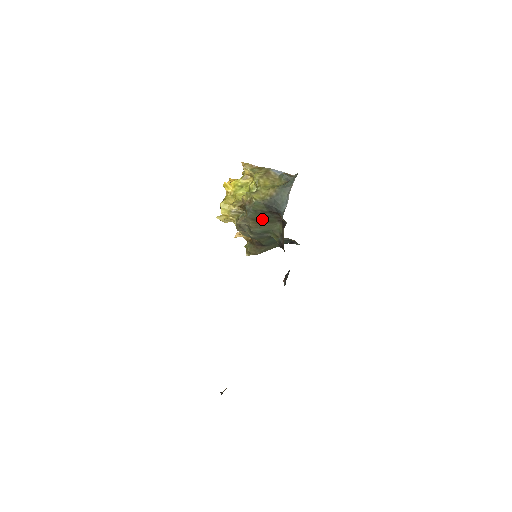
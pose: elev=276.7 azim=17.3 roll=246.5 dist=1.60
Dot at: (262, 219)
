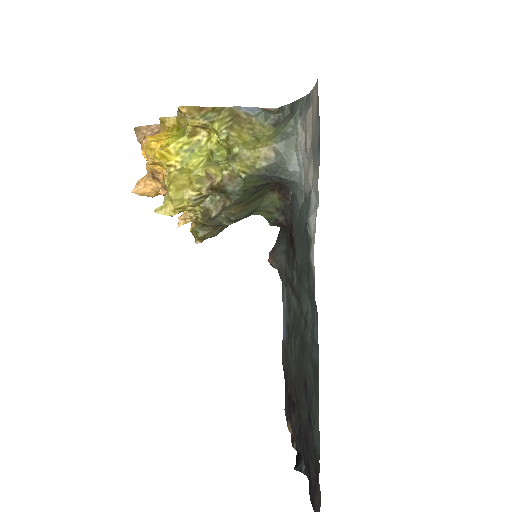
Dot at: (250, 197)
